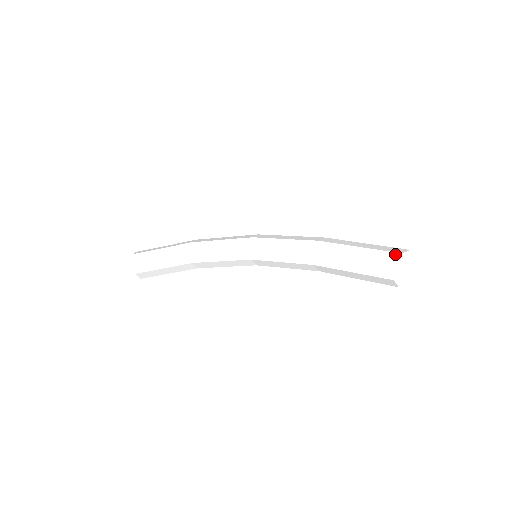
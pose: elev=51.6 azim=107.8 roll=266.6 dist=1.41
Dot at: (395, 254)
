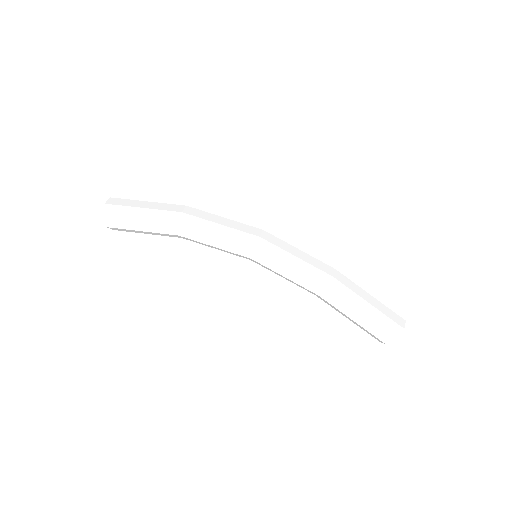
Dot at: (389, 336)
